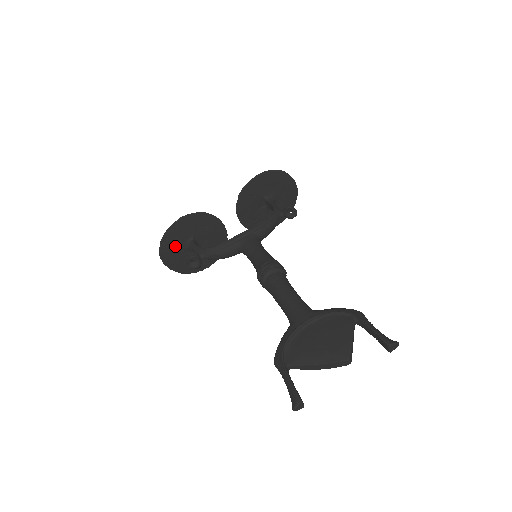
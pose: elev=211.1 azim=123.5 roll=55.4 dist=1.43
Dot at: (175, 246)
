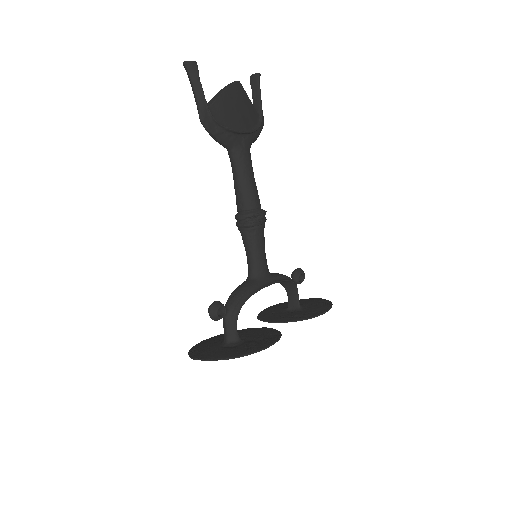
Dot at: (208, 349)
